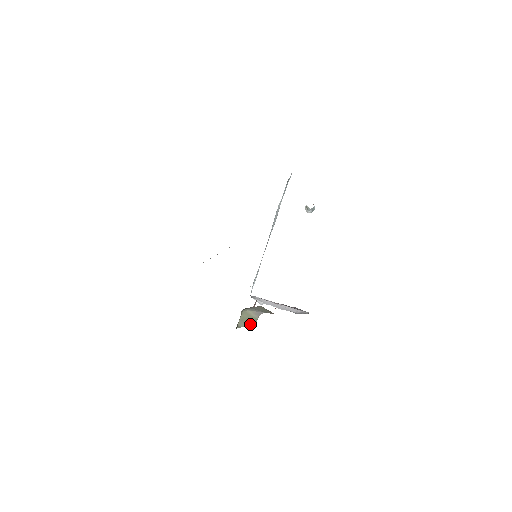
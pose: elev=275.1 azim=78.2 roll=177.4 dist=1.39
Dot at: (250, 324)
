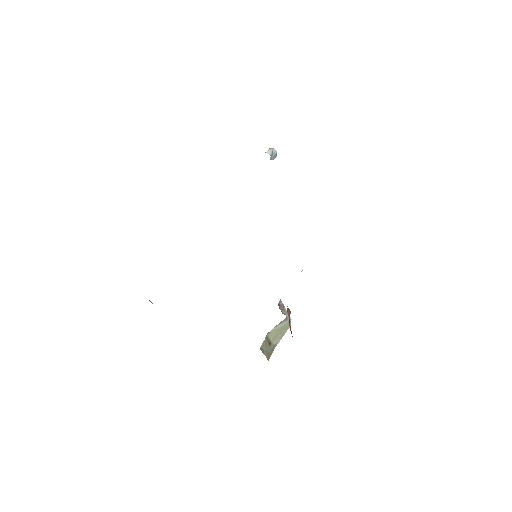
Dot at: (285, 331)
